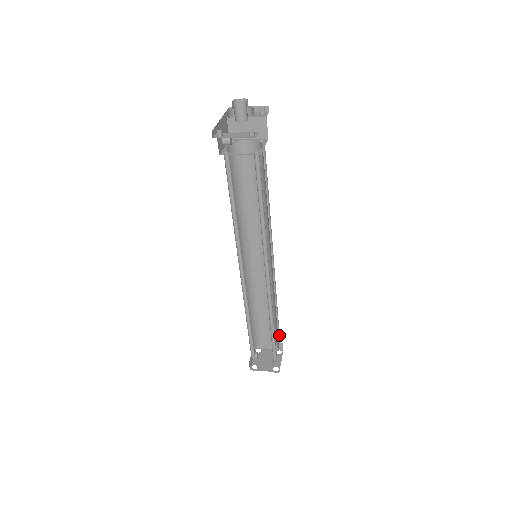
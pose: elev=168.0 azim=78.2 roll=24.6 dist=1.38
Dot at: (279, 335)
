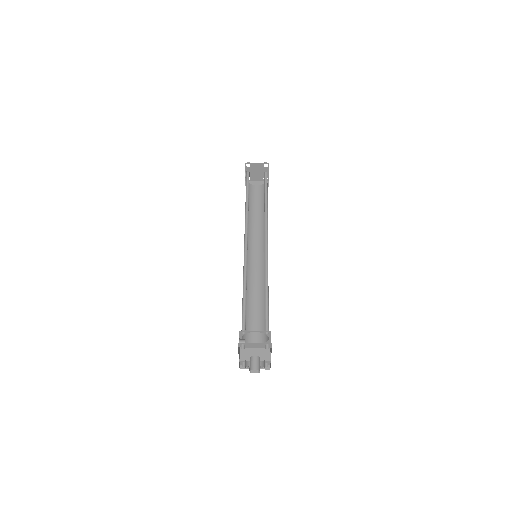
Dot at: occluded
